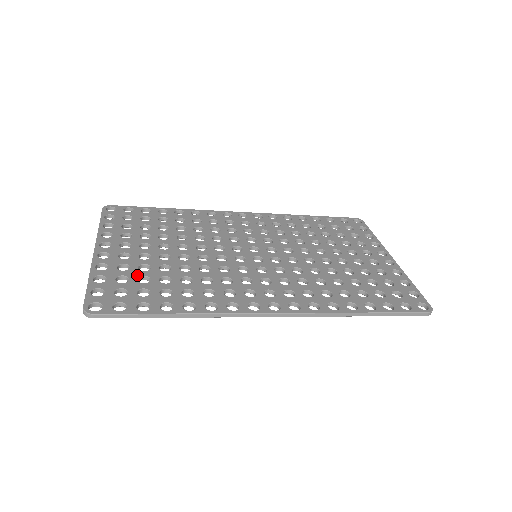
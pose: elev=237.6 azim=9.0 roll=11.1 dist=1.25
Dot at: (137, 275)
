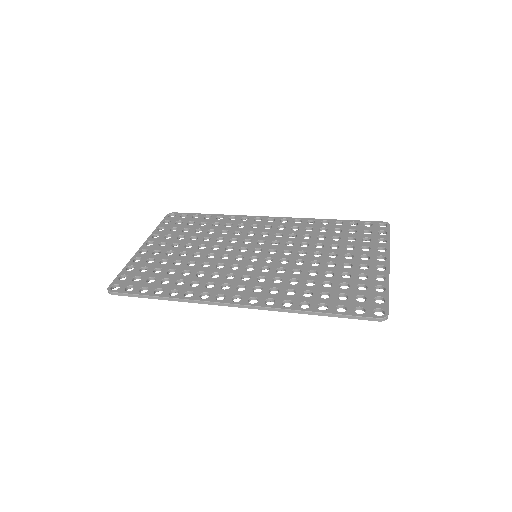
Dot at: (155, 267)
